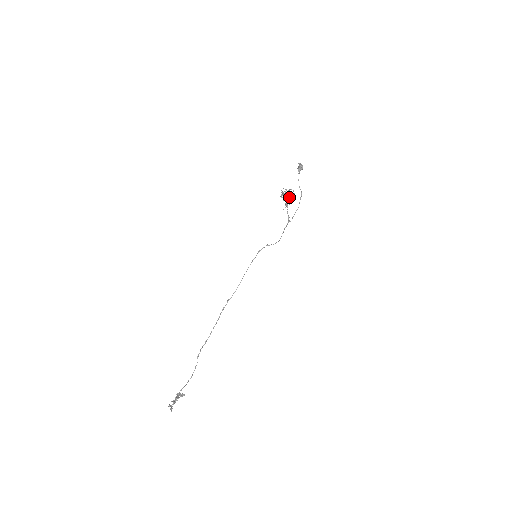
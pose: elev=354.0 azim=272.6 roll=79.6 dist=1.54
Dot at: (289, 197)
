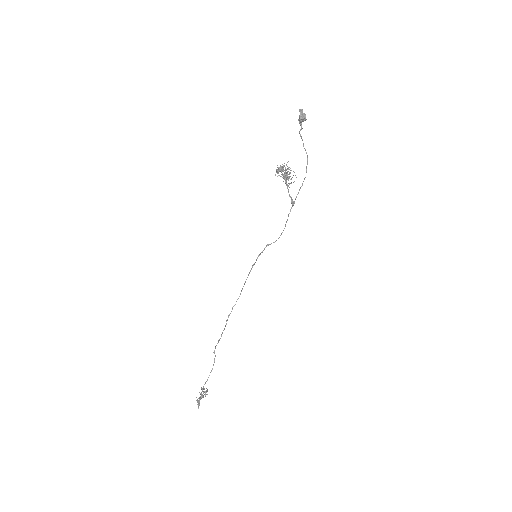
Dot at: occluded
